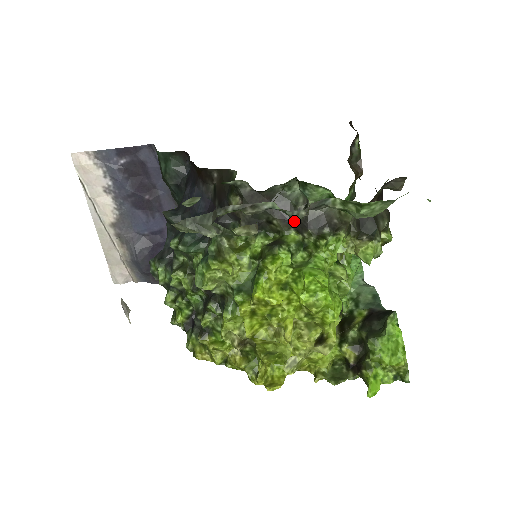
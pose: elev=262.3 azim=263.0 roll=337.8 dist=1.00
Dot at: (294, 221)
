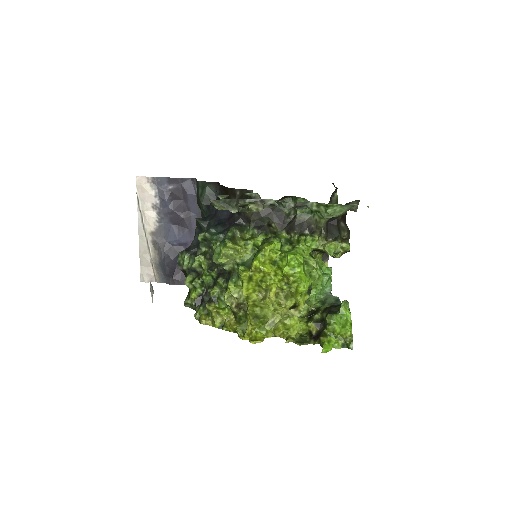
Dot at: (286, 209)
